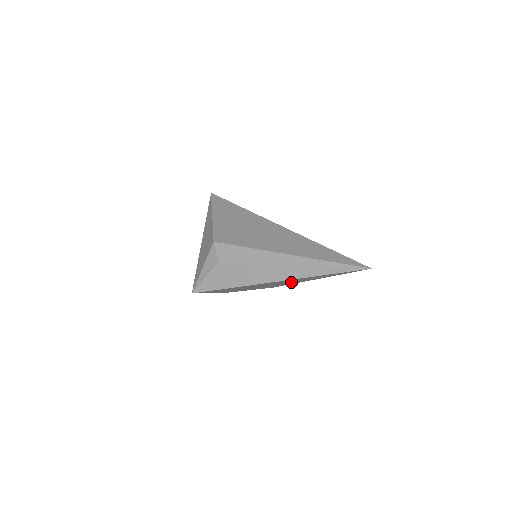
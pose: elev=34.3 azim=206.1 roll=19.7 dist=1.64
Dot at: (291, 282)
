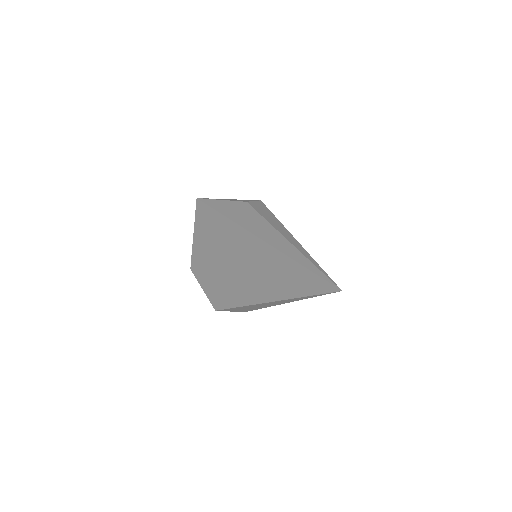
Dot at: (250, 283)
